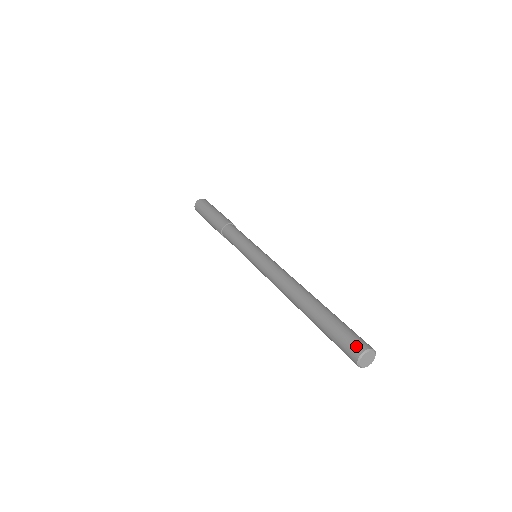
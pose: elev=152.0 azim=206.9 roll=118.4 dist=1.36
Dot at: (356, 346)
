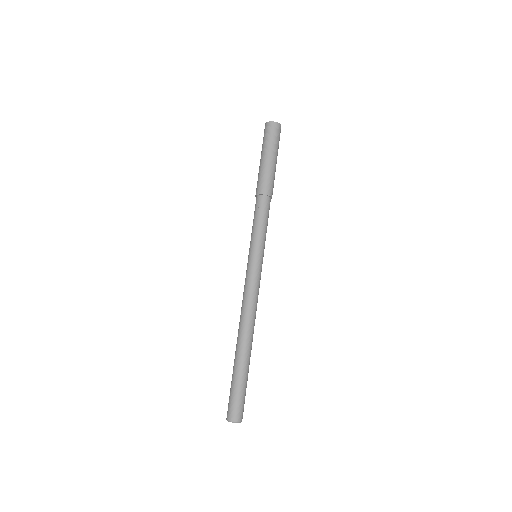
Dot at: (236, 415)
